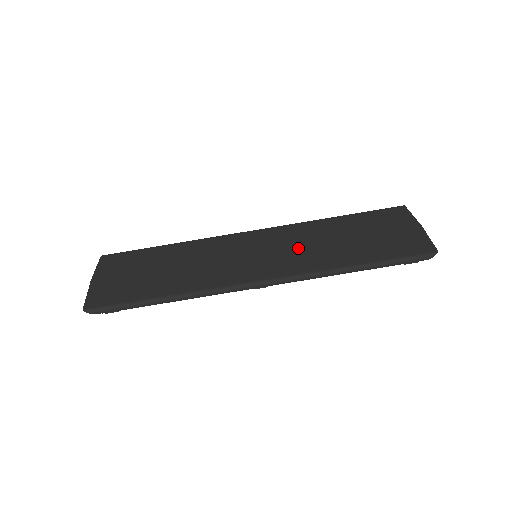
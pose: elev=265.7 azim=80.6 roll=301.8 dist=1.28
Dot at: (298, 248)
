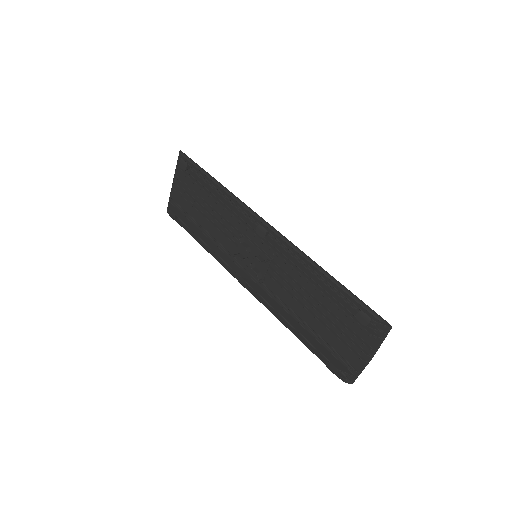
Dot at: (285, 275)
